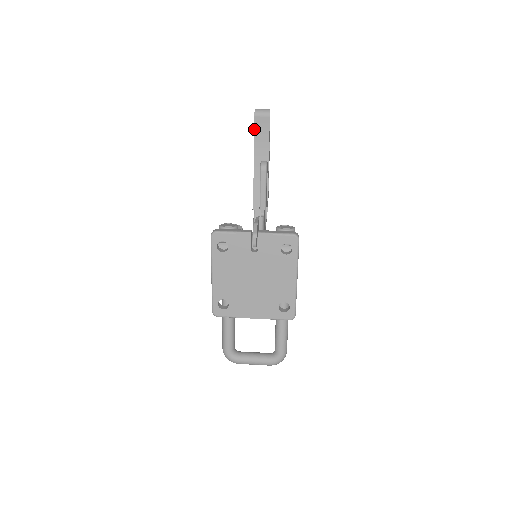
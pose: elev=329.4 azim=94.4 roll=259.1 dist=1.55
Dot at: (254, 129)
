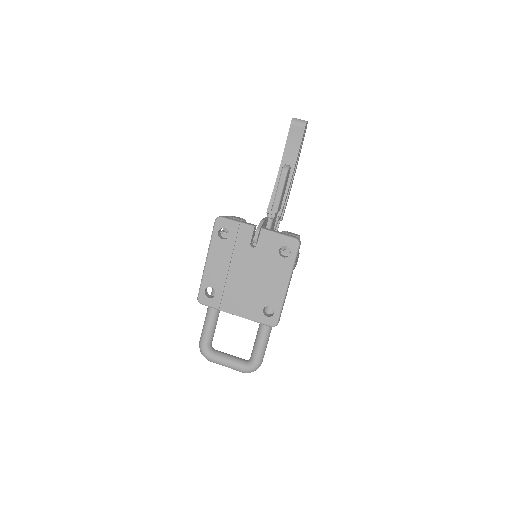
Dot at: (287, 136)
